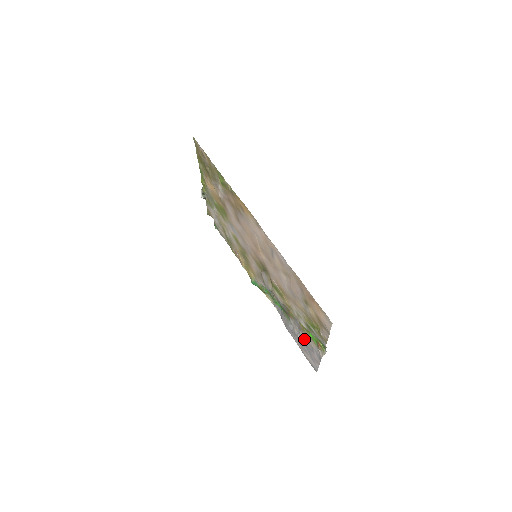
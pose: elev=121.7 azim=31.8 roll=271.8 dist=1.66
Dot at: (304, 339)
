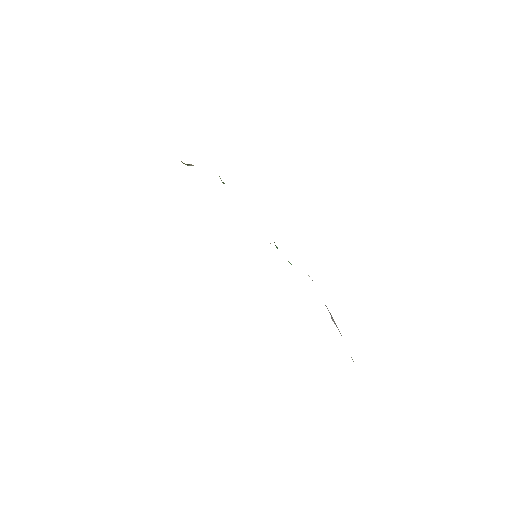
Dot at: (337, 327)
